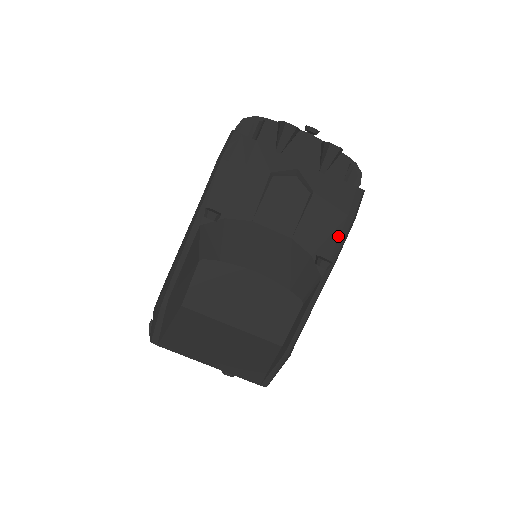
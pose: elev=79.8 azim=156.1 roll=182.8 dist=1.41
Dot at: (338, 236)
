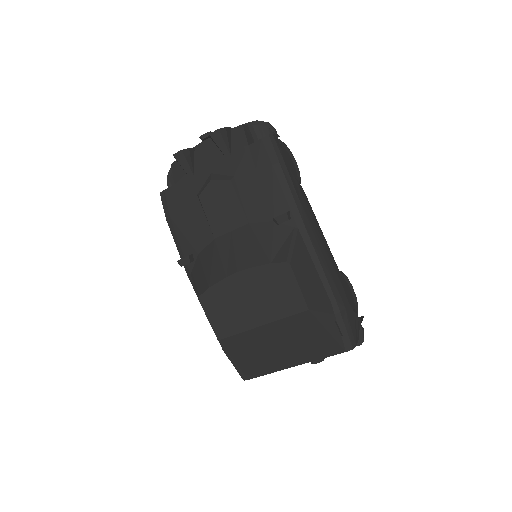
Dot at: (280, 187)
